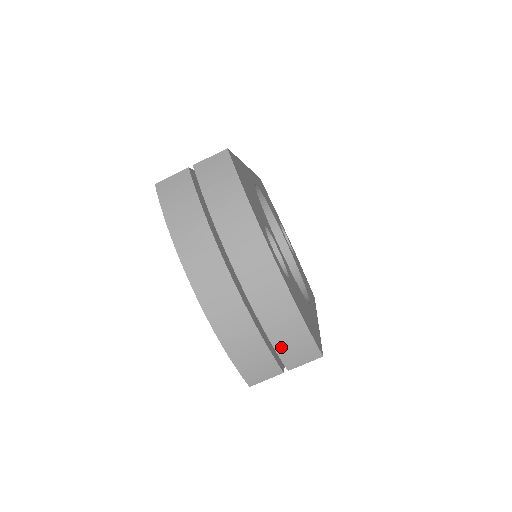
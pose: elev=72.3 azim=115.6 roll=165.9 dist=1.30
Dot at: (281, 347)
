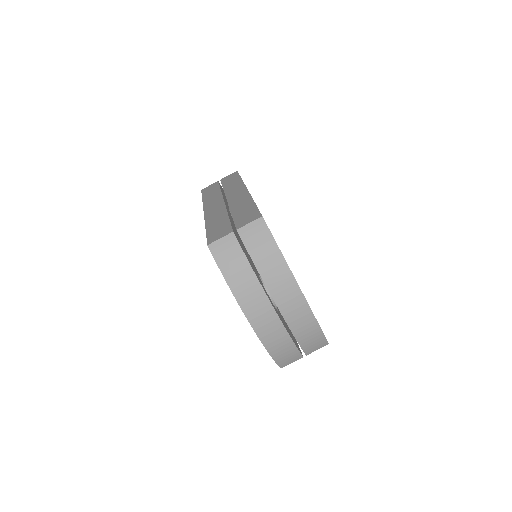
Dot at: (305, 345)
